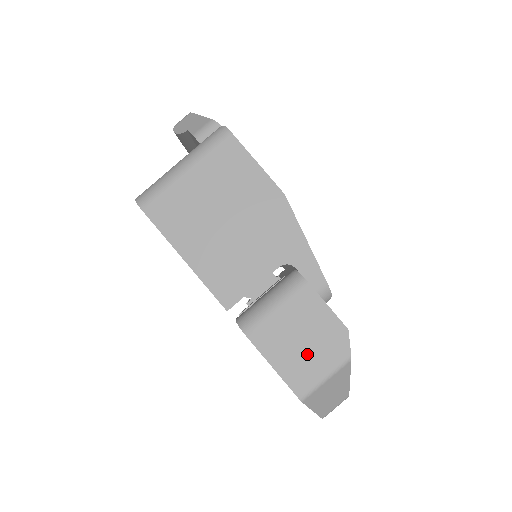
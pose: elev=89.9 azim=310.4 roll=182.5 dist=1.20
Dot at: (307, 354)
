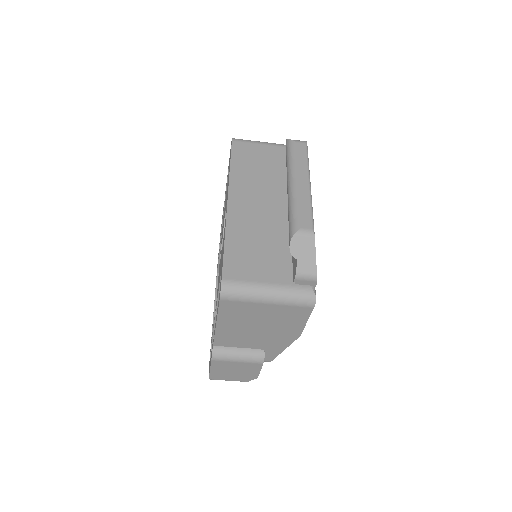
Dot at: (230, 374)
